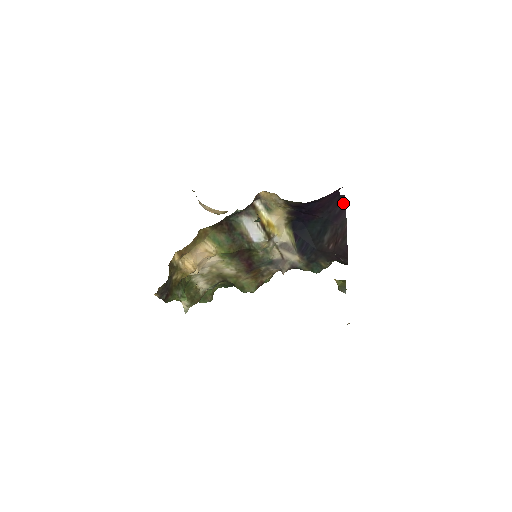
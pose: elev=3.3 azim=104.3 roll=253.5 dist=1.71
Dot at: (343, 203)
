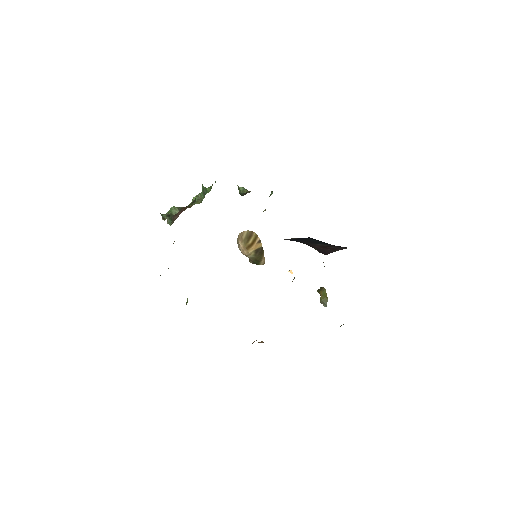
Dot at: occluded
